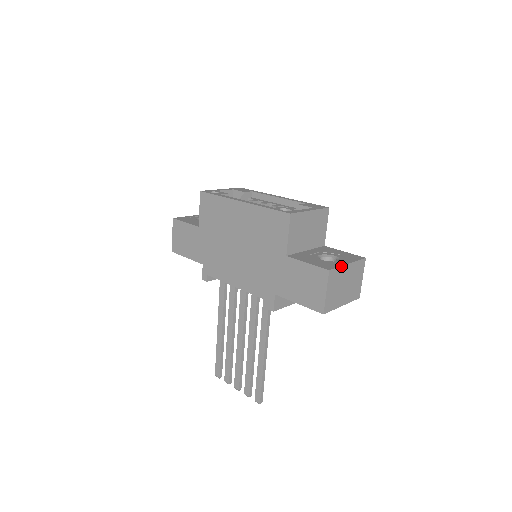
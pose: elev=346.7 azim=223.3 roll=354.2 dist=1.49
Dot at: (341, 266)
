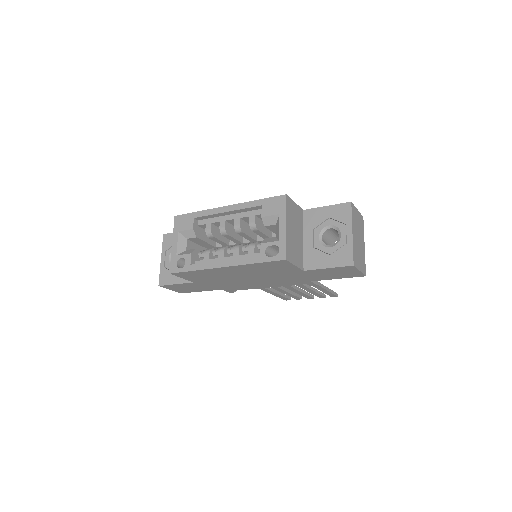
Dot at: (352, 245)
